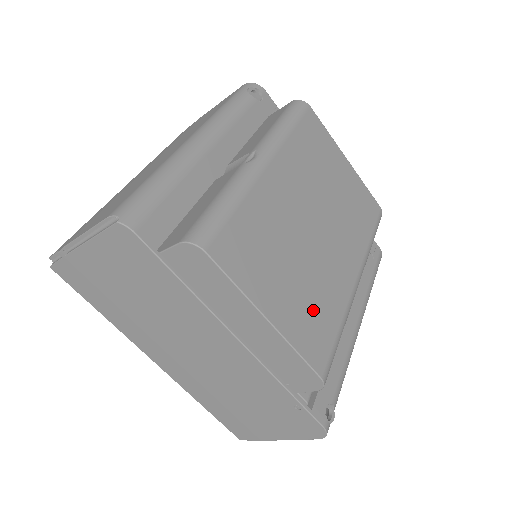
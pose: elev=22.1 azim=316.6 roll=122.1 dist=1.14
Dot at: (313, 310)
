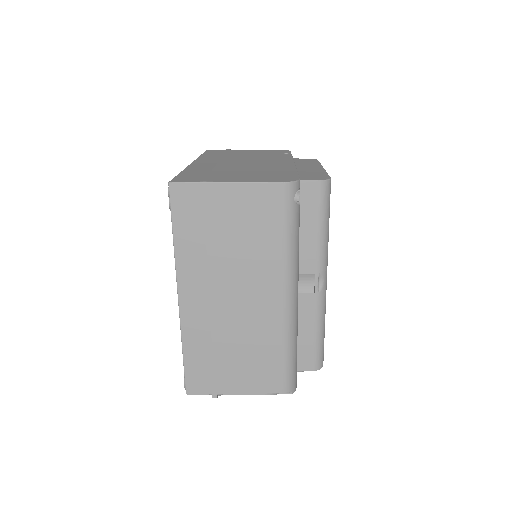
Dot at: occluded
